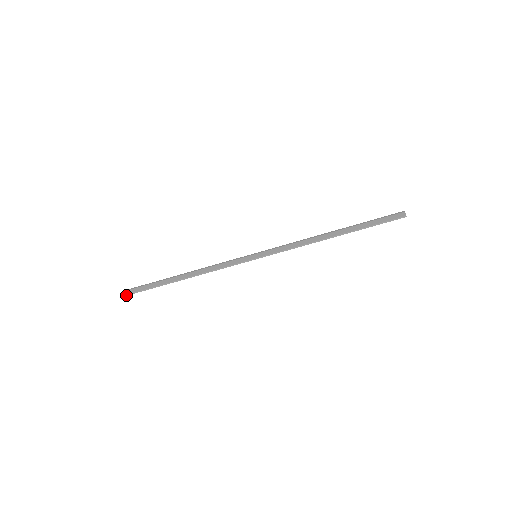
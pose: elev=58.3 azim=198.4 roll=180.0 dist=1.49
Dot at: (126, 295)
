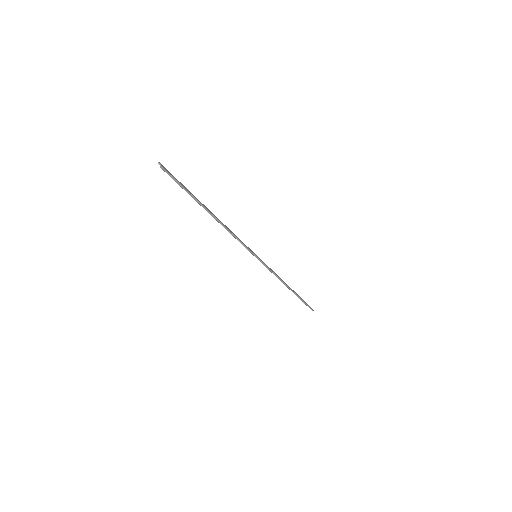
Dot at: (165, 170)
